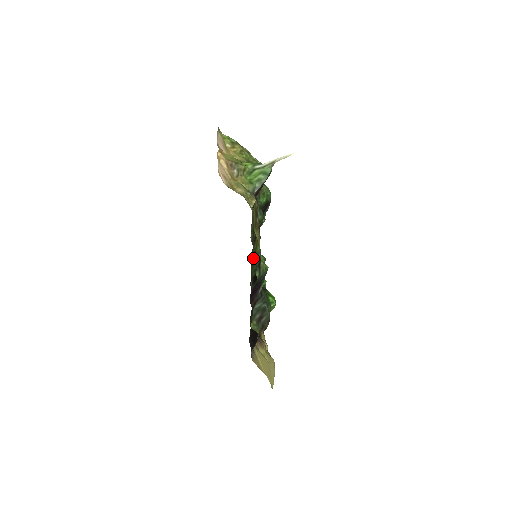
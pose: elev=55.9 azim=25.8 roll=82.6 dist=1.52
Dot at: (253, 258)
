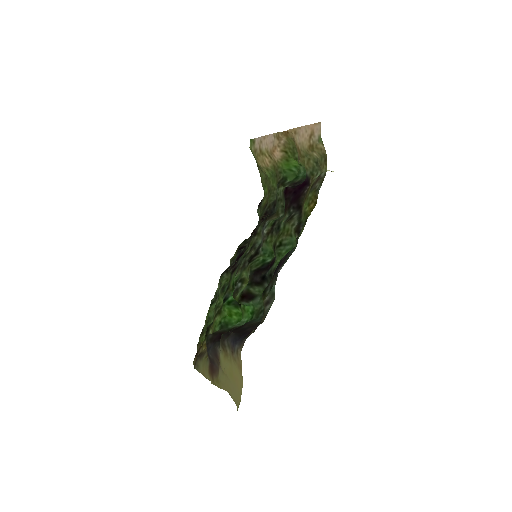
Dot at: (252, 257)
